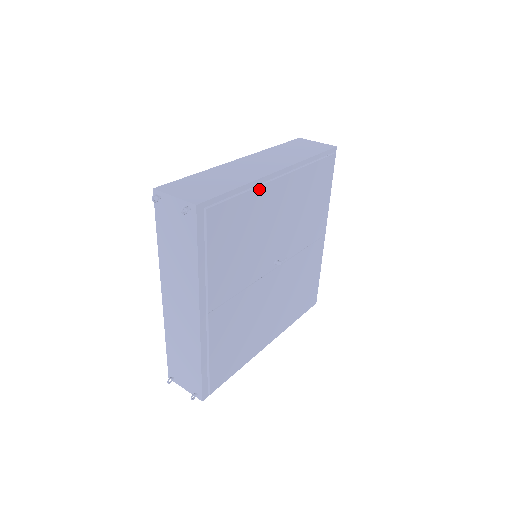
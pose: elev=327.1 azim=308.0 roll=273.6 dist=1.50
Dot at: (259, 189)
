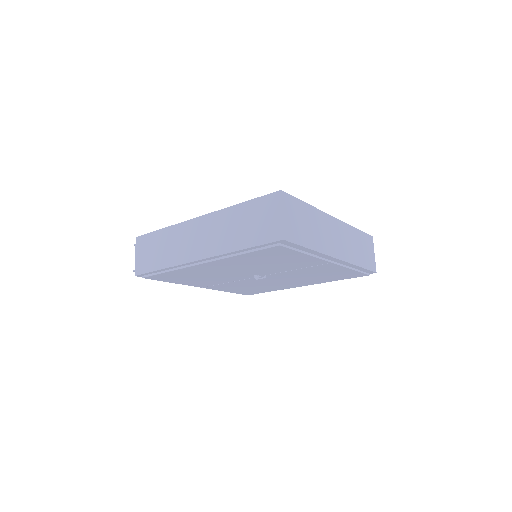
Dot at: (182, 269)
